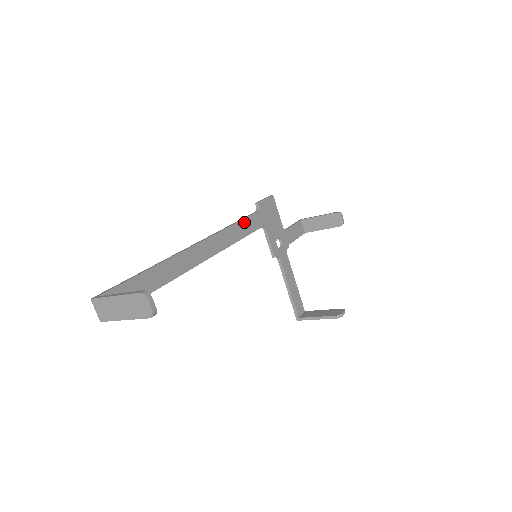
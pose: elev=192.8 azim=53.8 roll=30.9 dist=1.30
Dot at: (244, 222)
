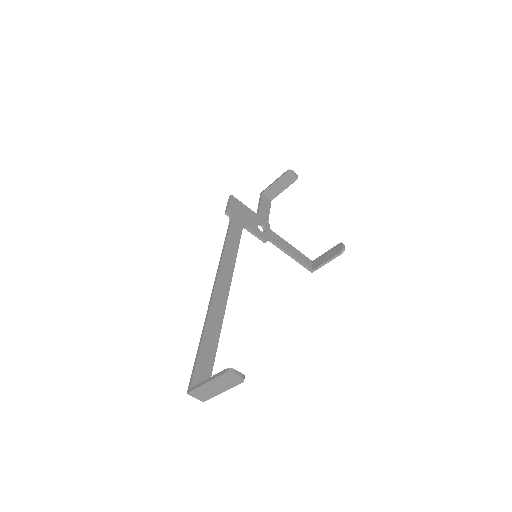
Dot at: (229, 238)
